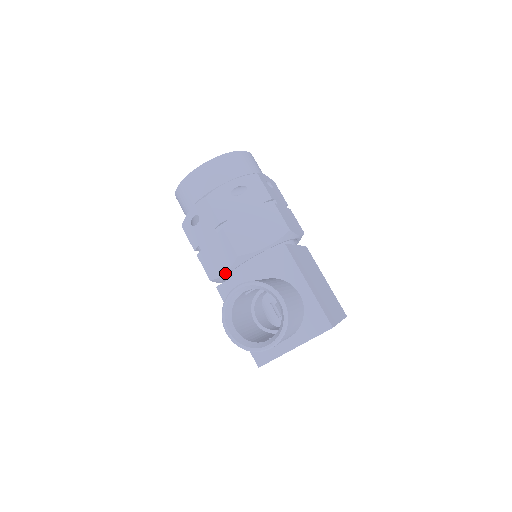
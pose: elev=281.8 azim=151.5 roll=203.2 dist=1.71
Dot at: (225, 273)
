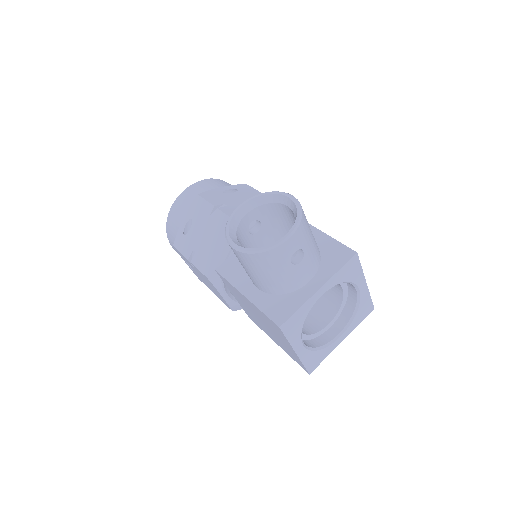
Dot at: (224, 254)
